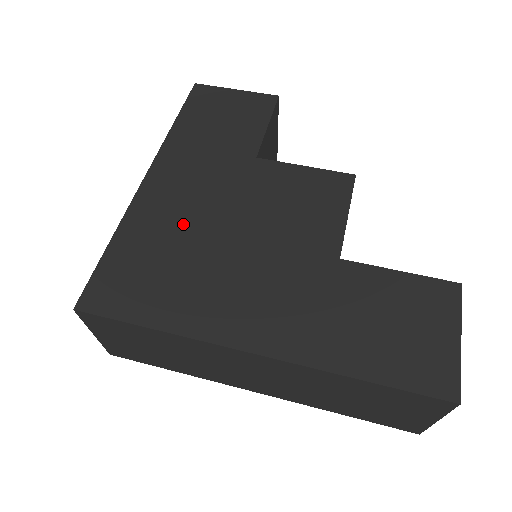
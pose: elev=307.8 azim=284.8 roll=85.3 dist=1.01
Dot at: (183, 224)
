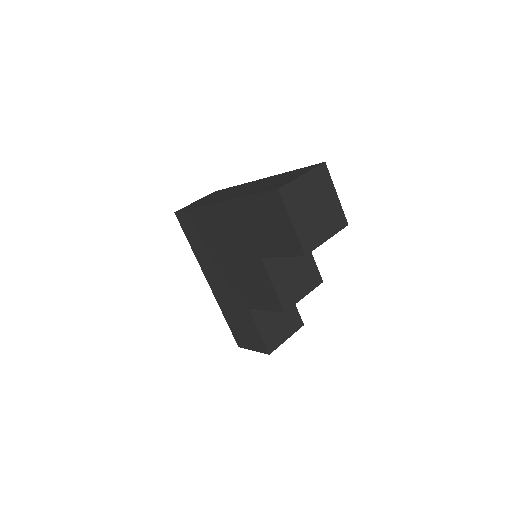
Dot at: (216, 237)
